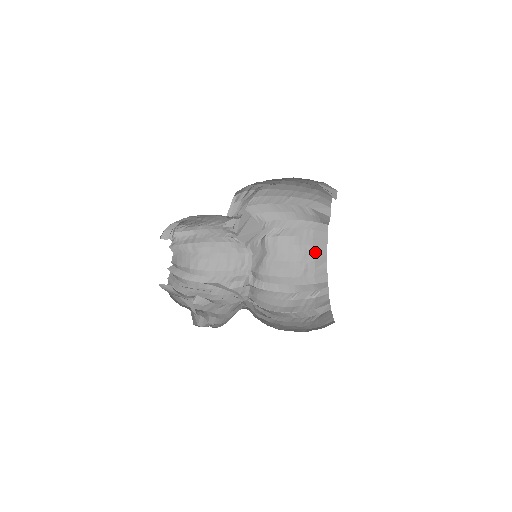
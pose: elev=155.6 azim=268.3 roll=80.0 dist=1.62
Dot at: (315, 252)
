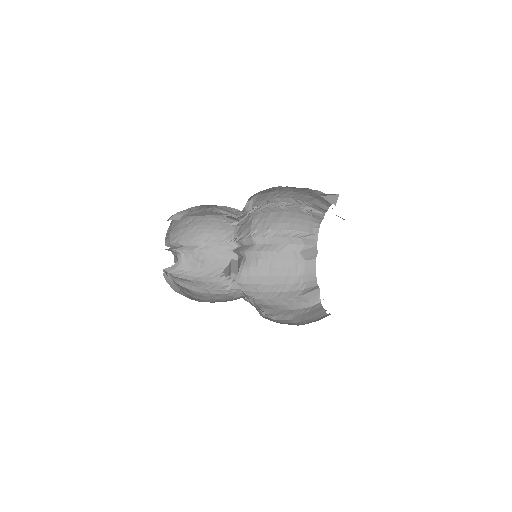
Dot at: (315, 320)
